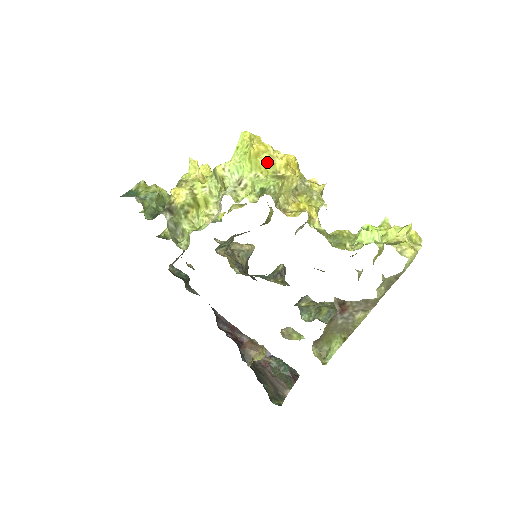
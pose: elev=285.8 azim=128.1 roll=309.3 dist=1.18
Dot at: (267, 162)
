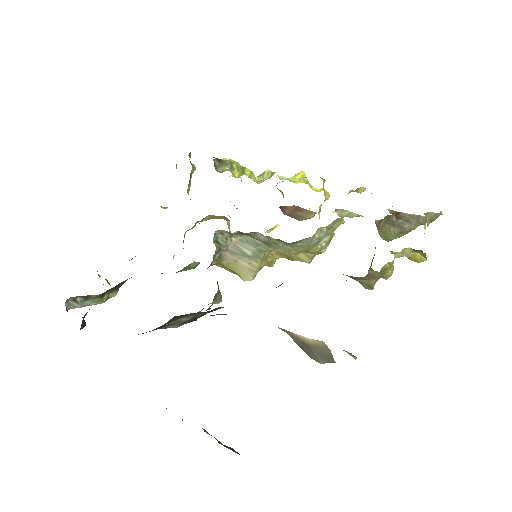
Dot at: (308, 182)
